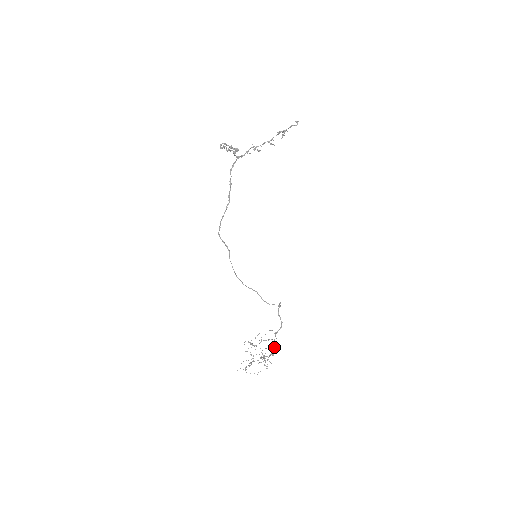
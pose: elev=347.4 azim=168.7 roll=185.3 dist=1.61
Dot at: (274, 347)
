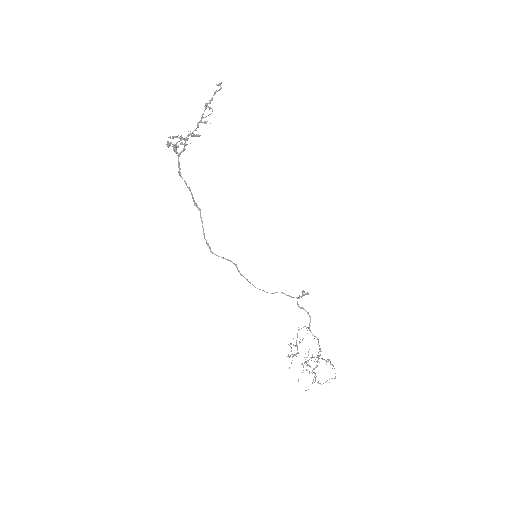
Dot at: (318, 342)
